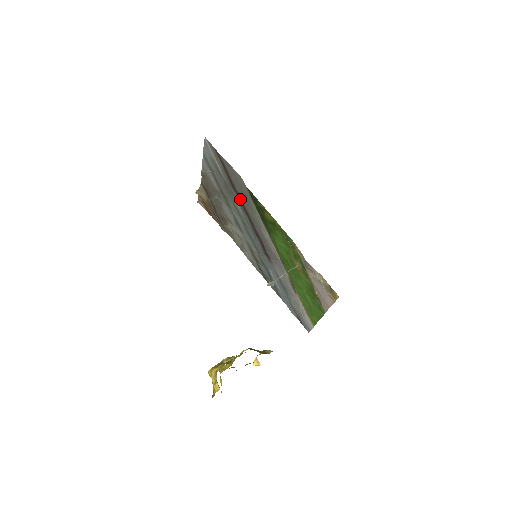
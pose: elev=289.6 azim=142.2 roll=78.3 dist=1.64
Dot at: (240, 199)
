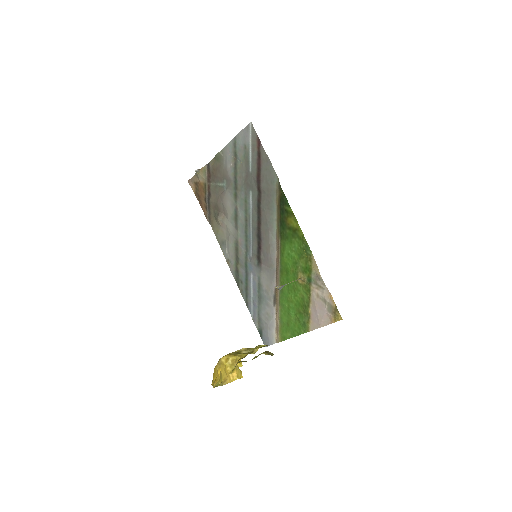
Dot at: (259, 195)
